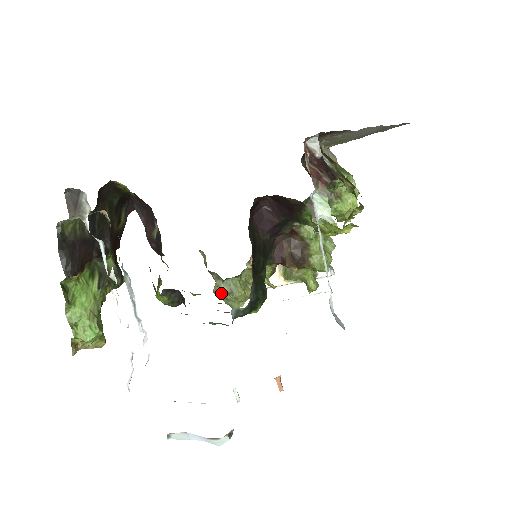
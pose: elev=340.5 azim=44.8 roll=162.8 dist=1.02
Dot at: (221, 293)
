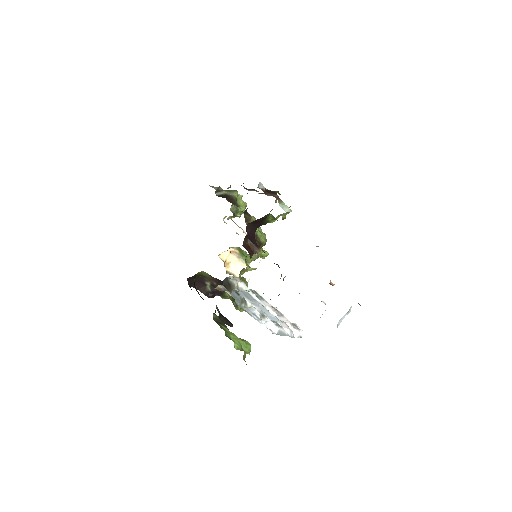
Dot at: occluded
